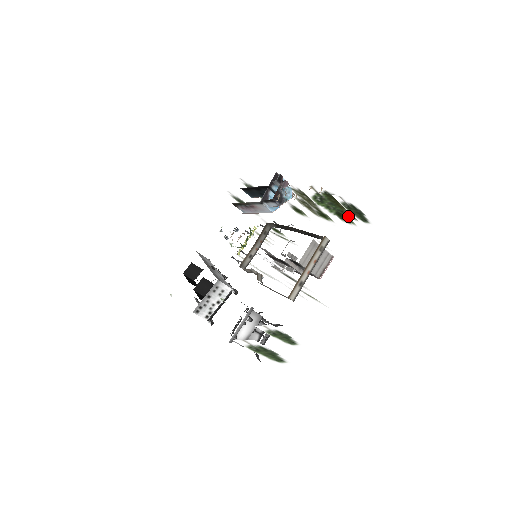
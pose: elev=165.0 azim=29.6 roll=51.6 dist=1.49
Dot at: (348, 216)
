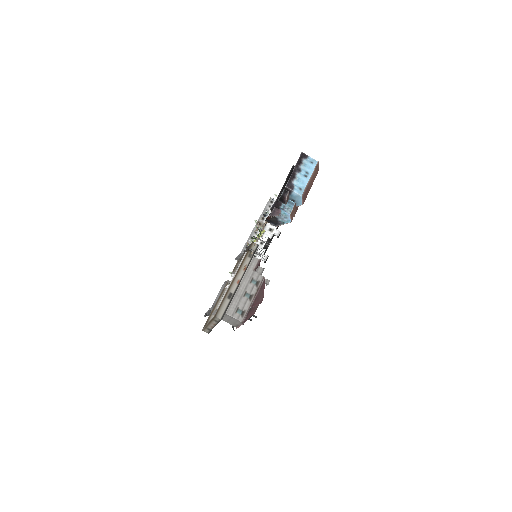
Dot at: occluded
